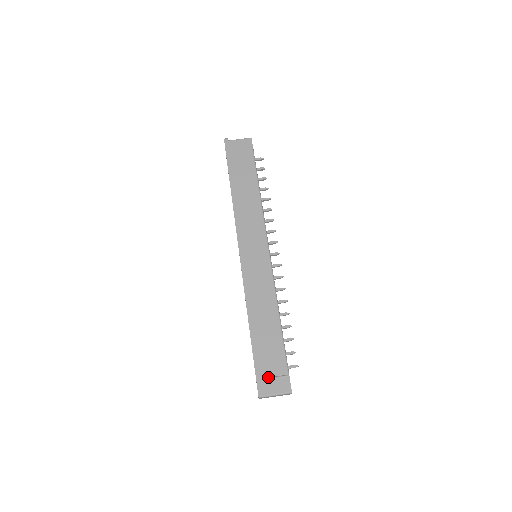
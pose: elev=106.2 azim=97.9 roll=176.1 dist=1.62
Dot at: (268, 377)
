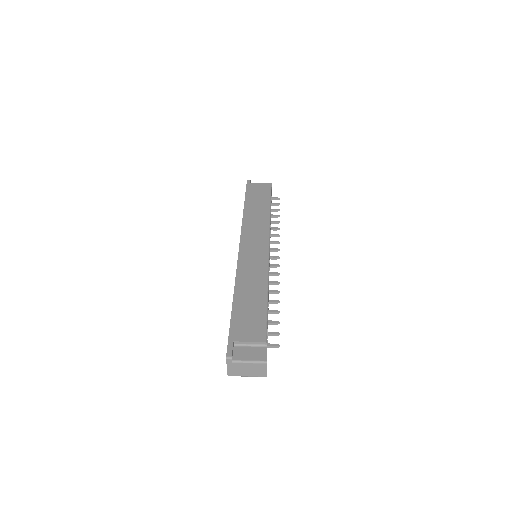
Dot at: (242, 341)
